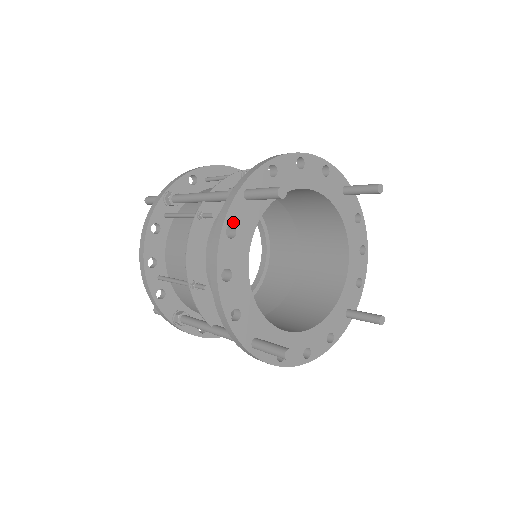
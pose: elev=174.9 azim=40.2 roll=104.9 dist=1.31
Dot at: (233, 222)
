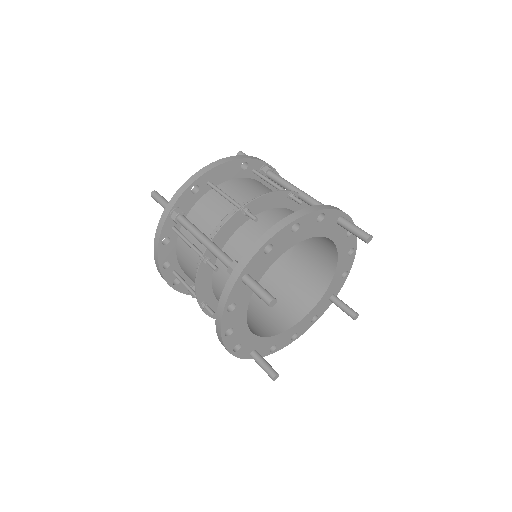
Dot at: (233, 301)
